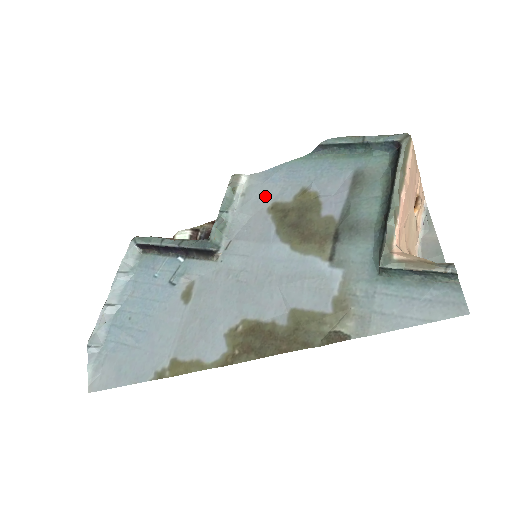
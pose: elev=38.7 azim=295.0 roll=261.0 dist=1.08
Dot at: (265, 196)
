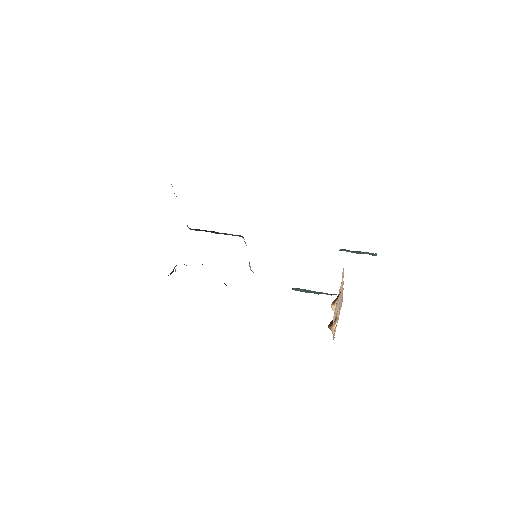
Dot at: occluded
